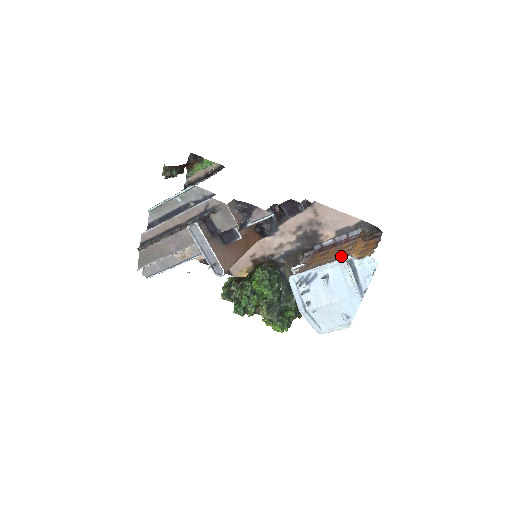
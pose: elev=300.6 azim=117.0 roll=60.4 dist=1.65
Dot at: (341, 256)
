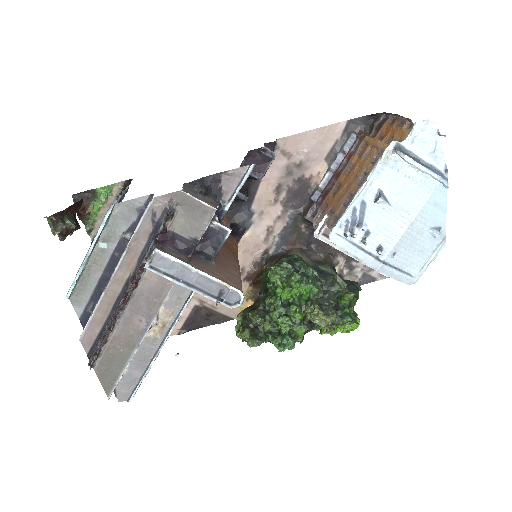
Dot at: (371, 162)
